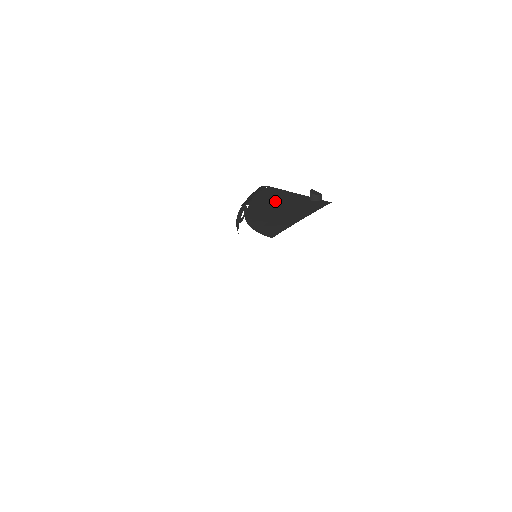
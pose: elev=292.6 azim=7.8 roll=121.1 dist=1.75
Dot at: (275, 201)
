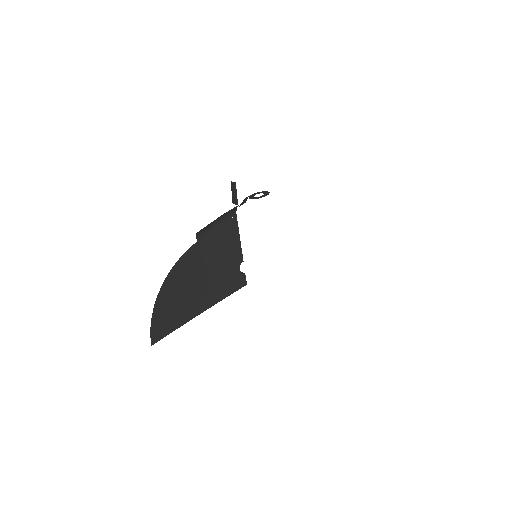
Dot at: (218, 250)
